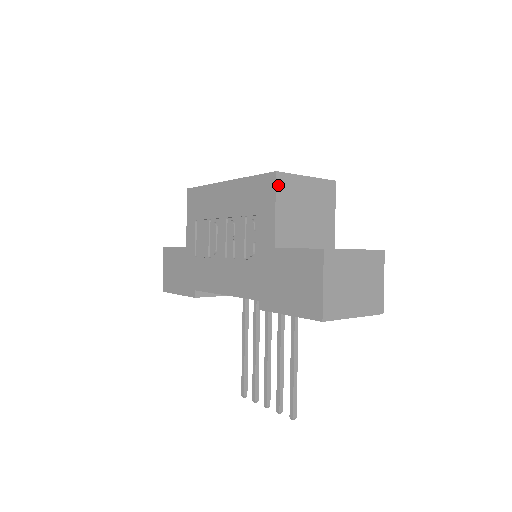
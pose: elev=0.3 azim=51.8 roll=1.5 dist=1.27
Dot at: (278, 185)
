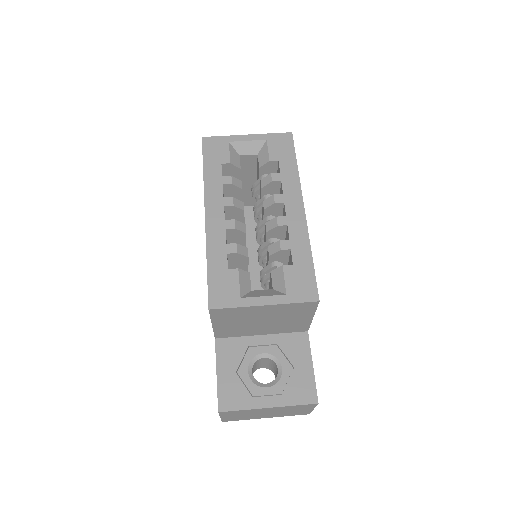
Dot at: (214, 315)
